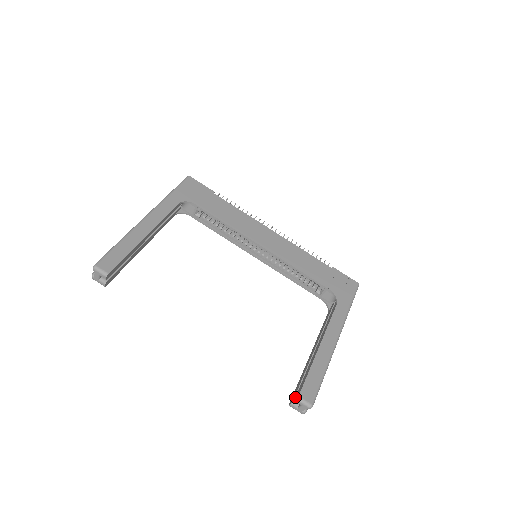
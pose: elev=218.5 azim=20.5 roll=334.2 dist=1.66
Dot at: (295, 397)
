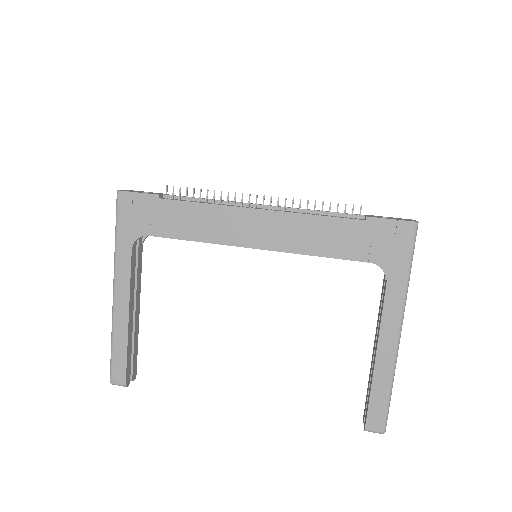
Dot at: (364, 421)
